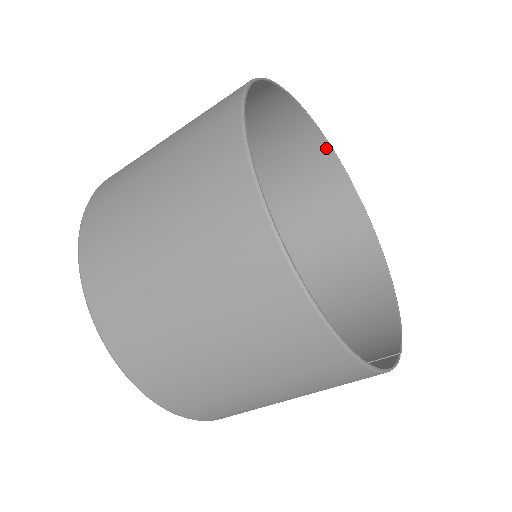
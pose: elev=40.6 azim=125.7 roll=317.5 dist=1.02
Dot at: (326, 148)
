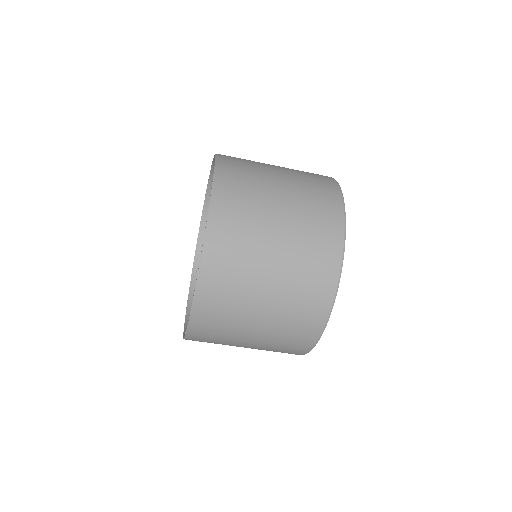
Dot at: occluded
